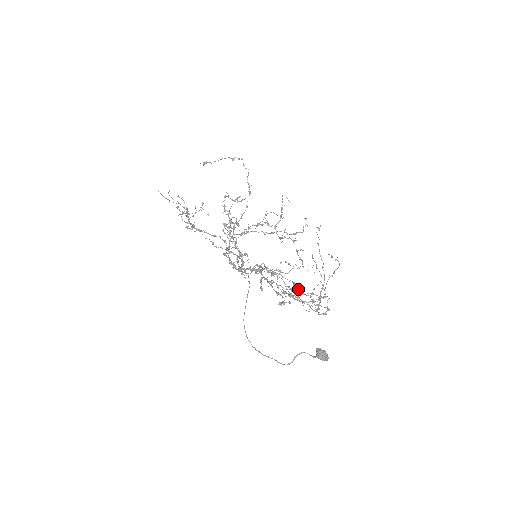
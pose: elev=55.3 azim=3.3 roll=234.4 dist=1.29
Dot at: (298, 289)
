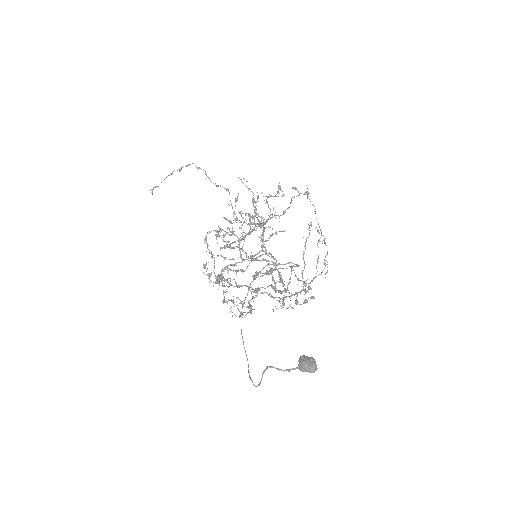
Dot at: (282, 282)
